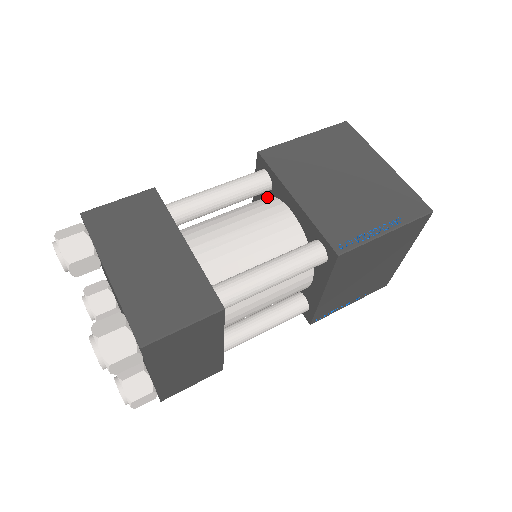
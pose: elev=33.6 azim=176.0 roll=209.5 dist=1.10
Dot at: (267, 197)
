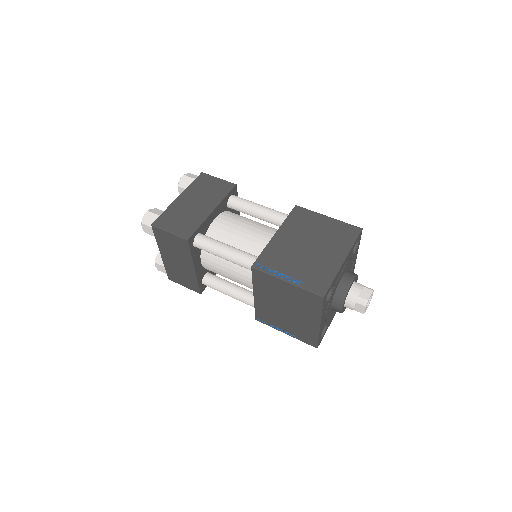
Dot at: occluded
